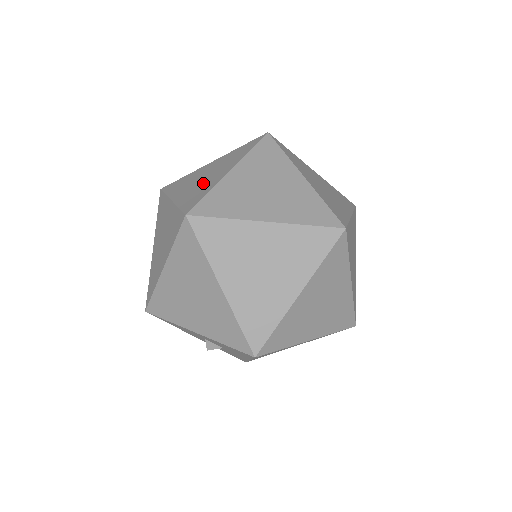
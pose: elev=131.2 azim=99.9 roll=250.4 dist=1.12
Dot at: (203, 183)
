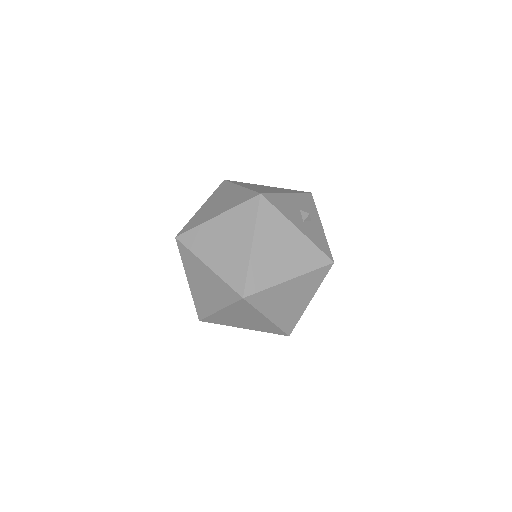
Dot at: (209, 211)
